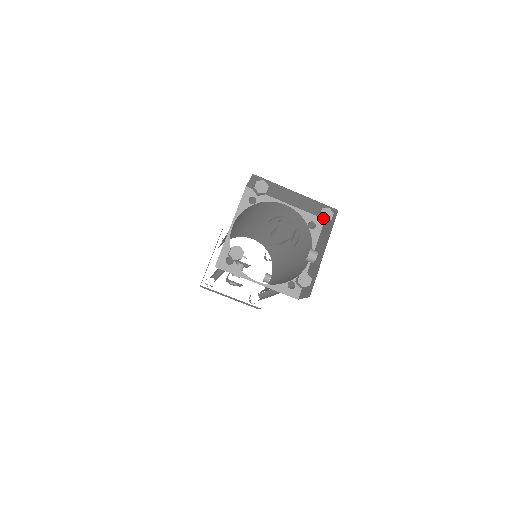
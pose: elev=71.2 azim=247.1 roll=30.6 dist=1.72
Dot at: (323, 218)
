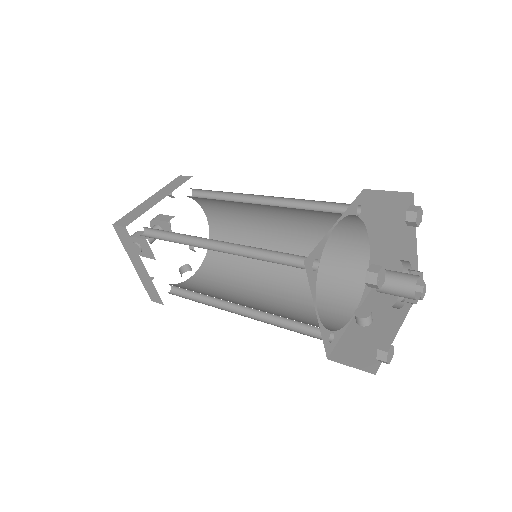
Dot at: occluded
